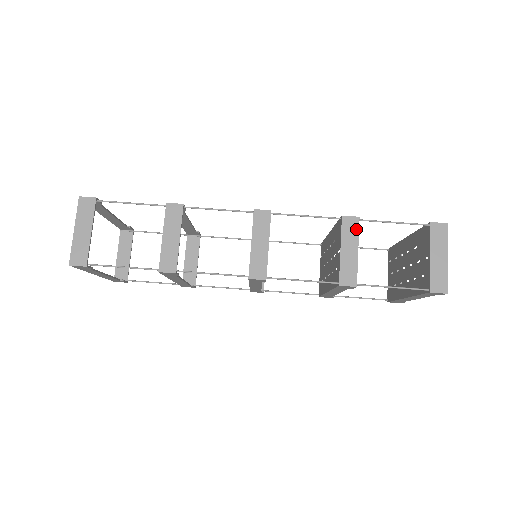
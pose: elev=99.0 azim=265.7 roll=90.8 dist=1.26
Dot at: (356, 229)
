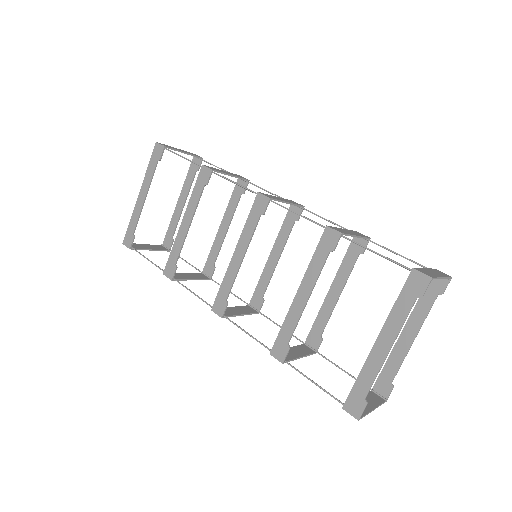
Dot at: (364, 236)
